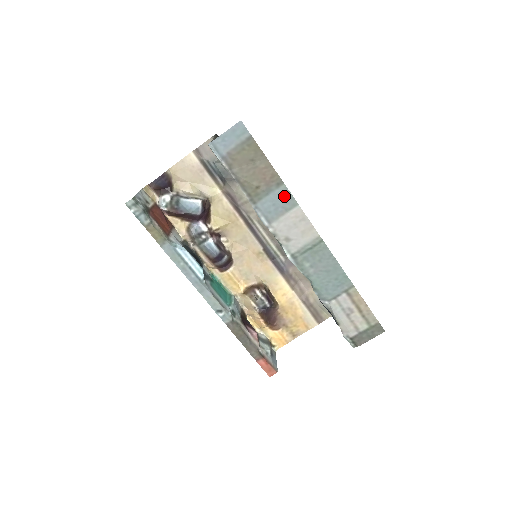
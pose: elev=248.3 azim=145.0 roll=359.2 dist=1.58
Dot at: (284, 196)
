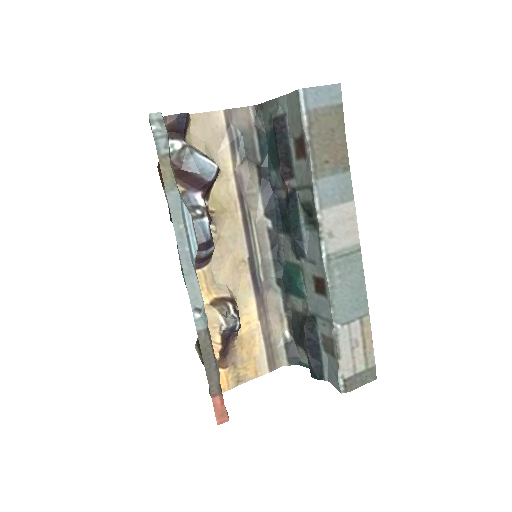
Dot at: (345, 184)
